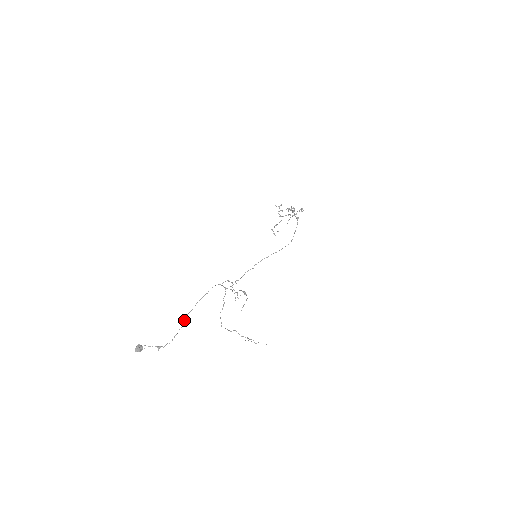
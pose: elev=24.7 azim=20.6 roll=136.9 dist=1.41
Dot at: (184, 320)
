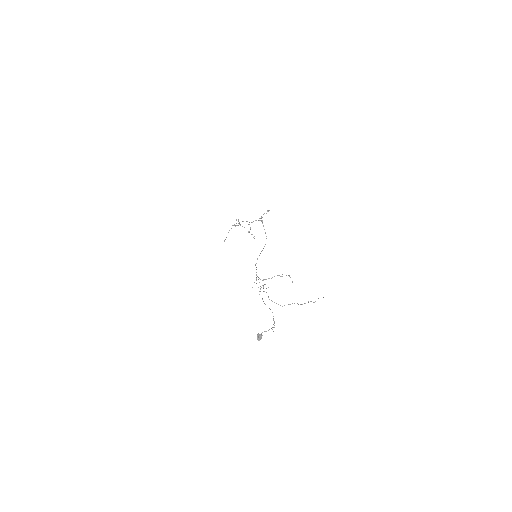
Dot at: occluded
